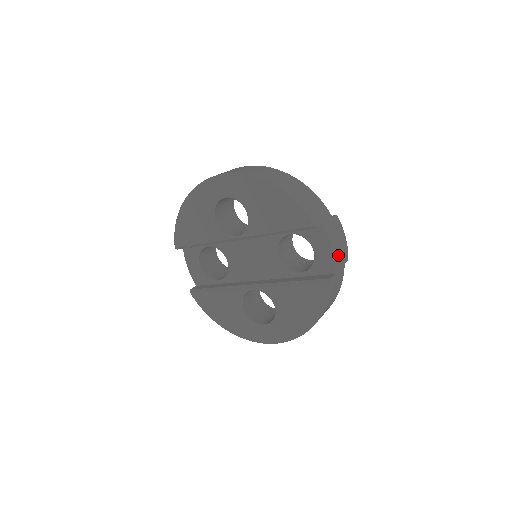
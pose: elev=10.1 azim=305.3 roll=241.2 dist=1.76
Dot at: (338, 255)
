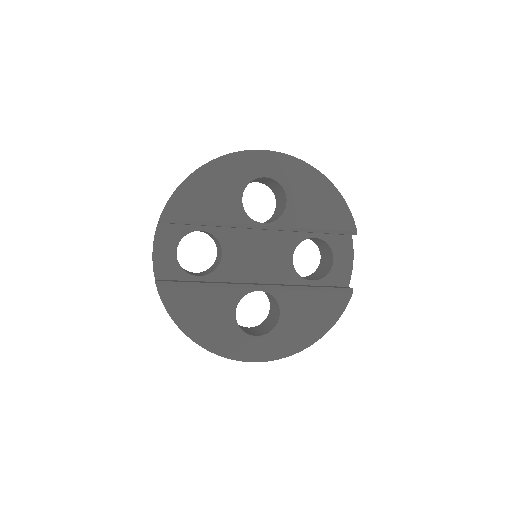
Dot at: occluded
